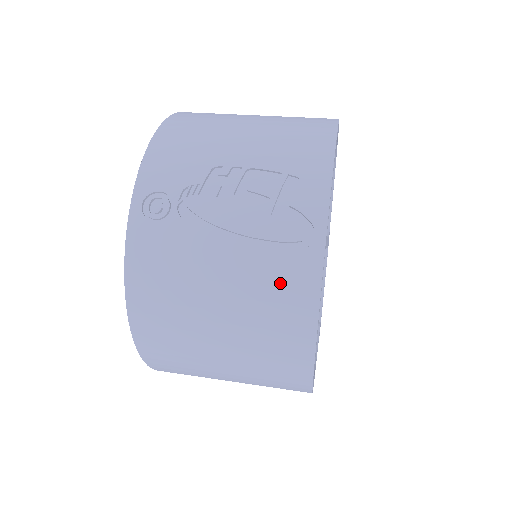
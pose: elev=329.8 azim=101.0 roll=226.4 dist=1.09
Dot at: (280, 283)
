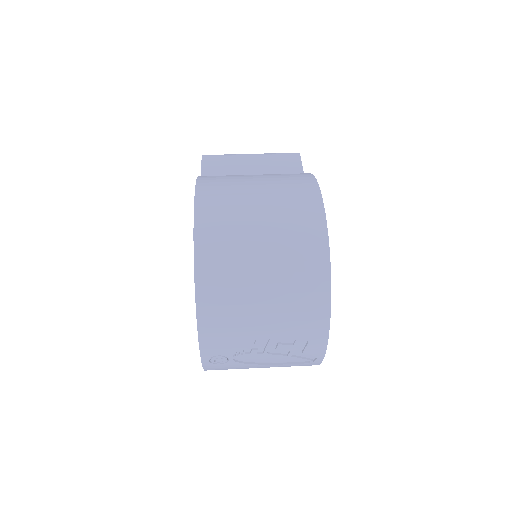
Dot at: occluded
